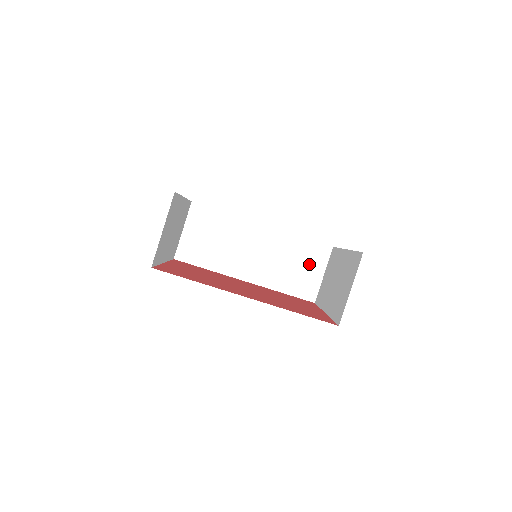
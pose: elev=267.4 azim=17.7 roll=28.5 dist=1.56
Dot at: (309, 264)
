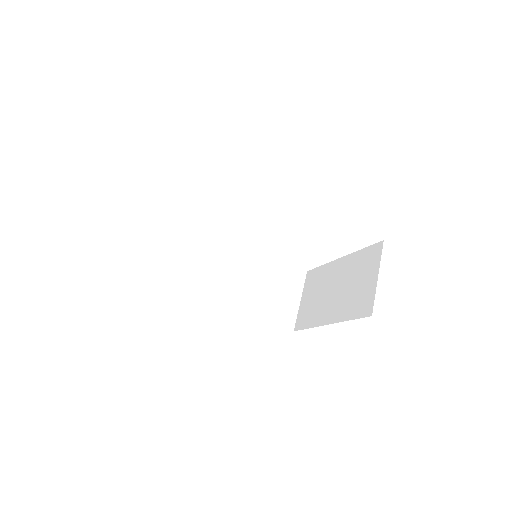
Dot at: (286, 288)
